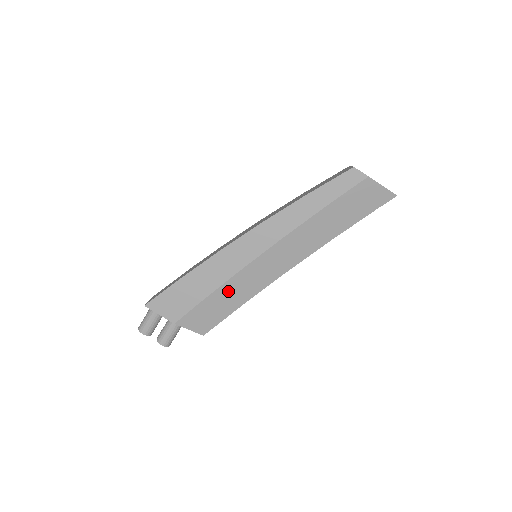
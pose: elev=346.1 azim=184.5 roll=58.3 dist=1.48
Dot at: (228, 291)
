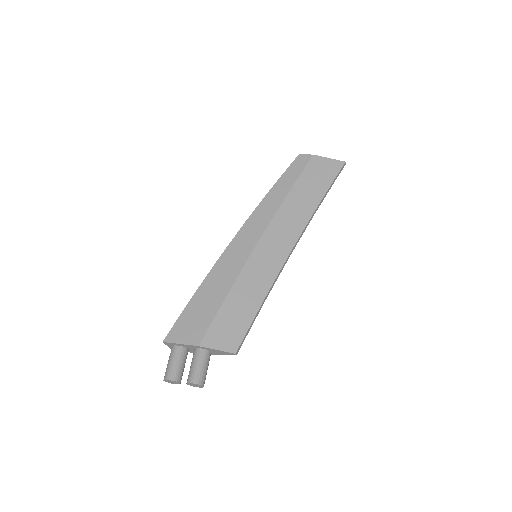
Dot at: (241, 291)
